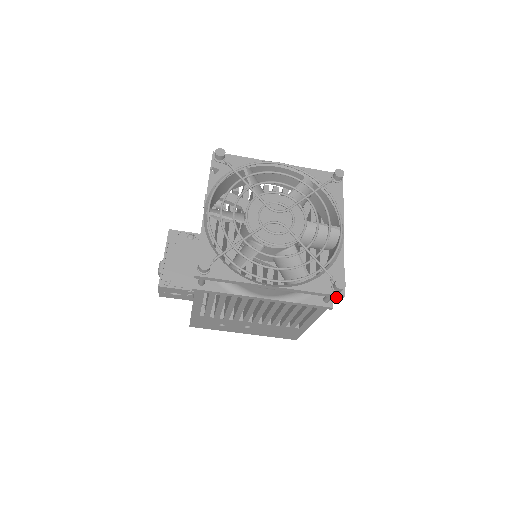
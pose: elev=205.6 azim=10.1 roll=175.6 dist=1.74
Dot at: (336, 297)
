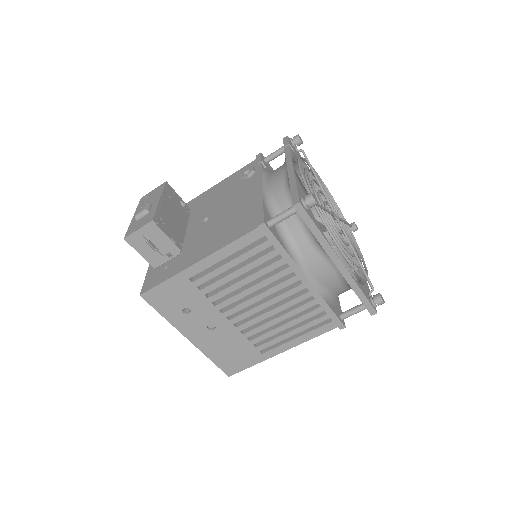
Dot at: (369, 310)
